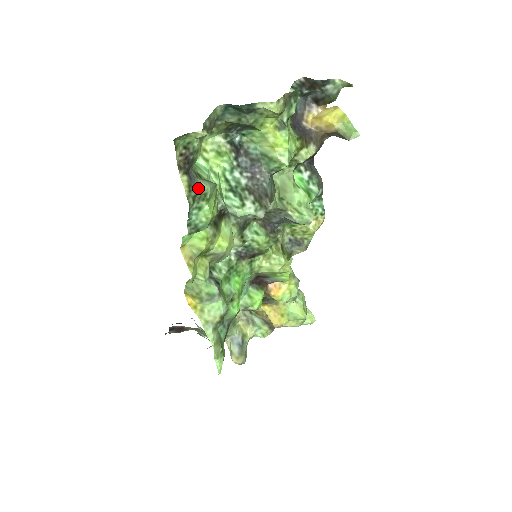
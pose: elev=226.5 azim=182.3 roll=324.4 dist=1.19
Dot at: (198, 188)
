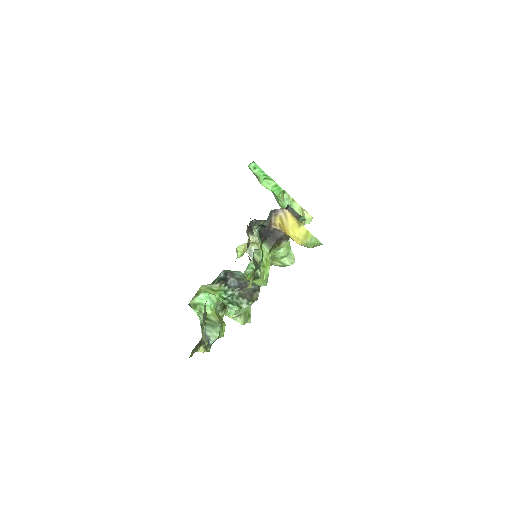
Dot at: (211, 341)
